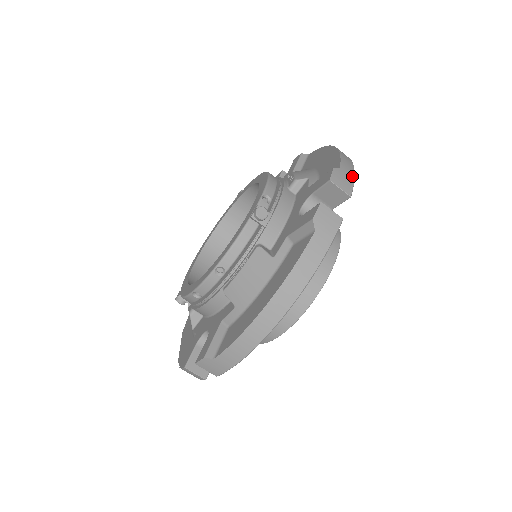
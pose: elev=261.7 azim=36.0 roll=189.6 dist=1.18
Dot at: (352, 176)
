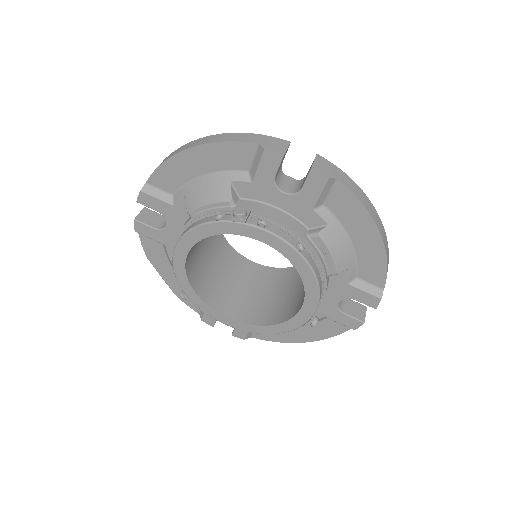
Dot at: occluded
